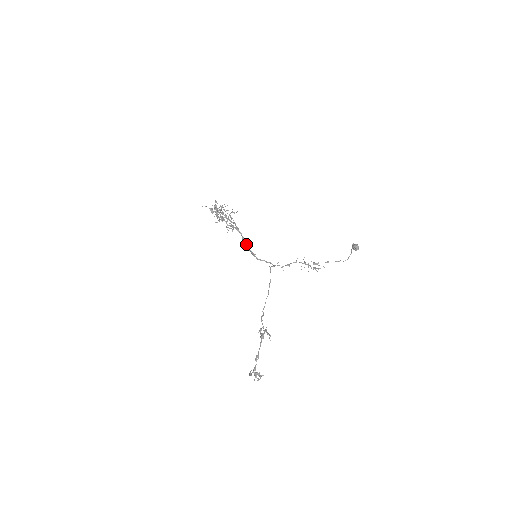
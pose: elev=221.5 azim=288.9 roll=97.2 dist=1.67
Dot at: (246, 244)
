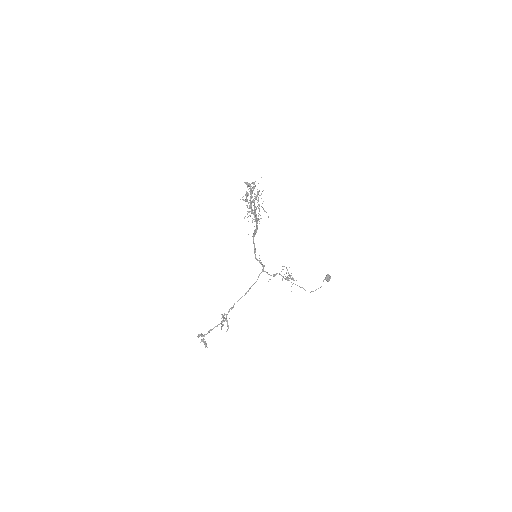
Dot at: occluded
